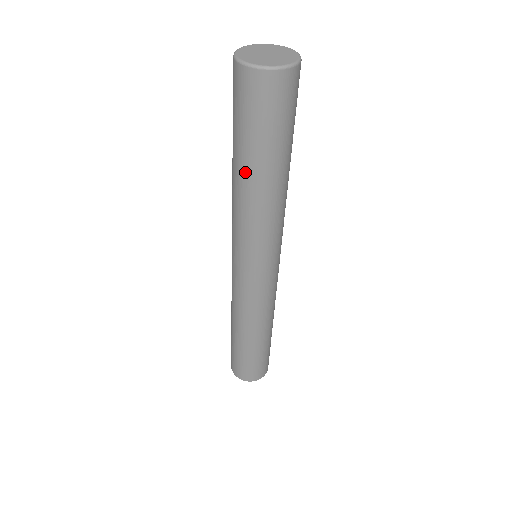
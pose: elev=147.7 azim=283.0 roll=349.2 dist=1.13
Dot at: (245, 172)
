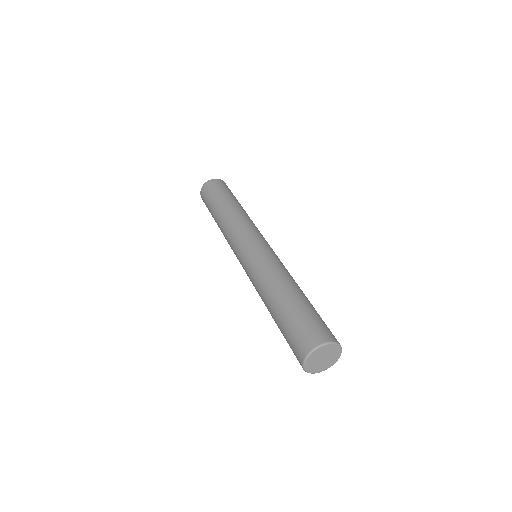
Dot at: occluded
